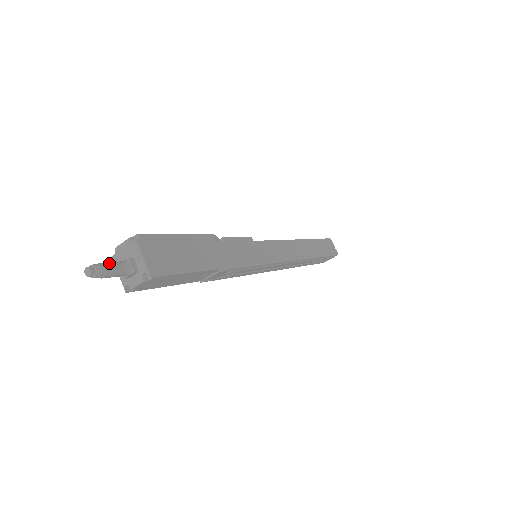
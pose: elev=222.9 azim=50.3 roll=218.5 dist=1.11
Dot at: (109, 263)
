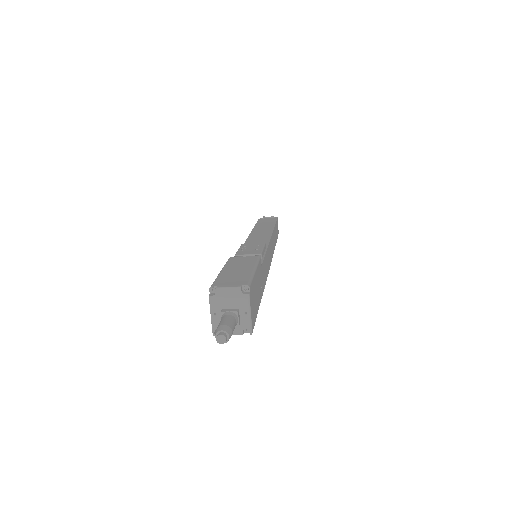
Dot at: (232, 324)
